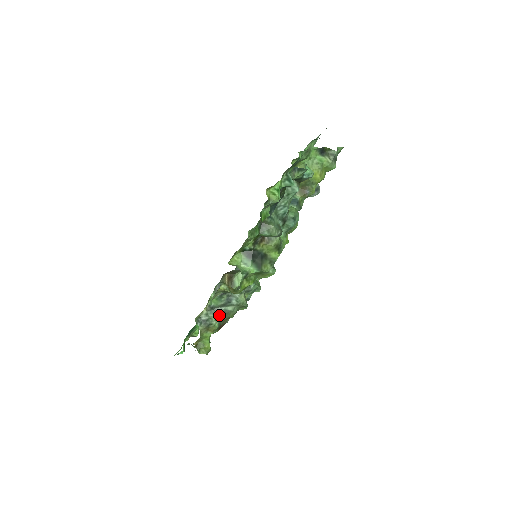
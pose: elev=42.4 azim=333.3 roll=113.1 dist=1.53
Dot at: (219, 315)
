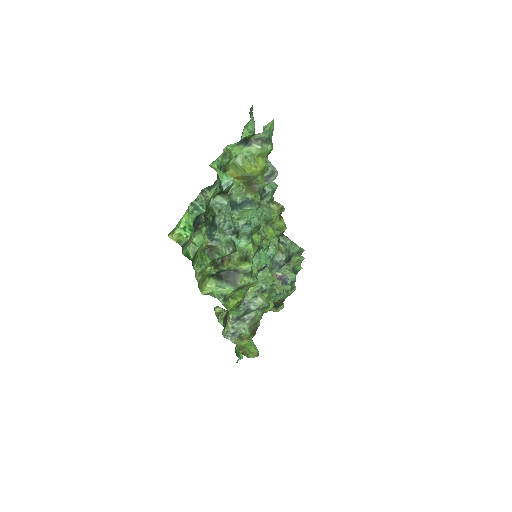
Dot at: (245, 324)
